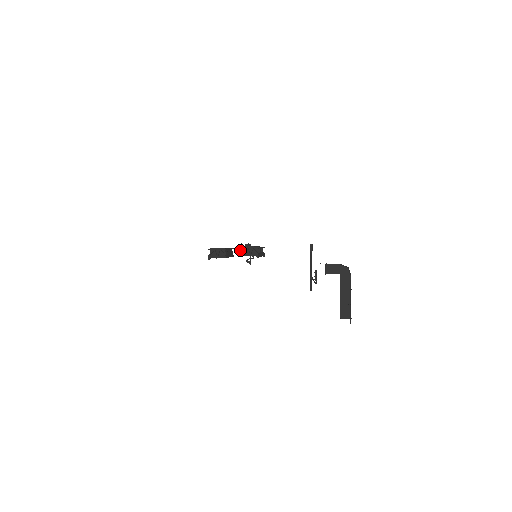
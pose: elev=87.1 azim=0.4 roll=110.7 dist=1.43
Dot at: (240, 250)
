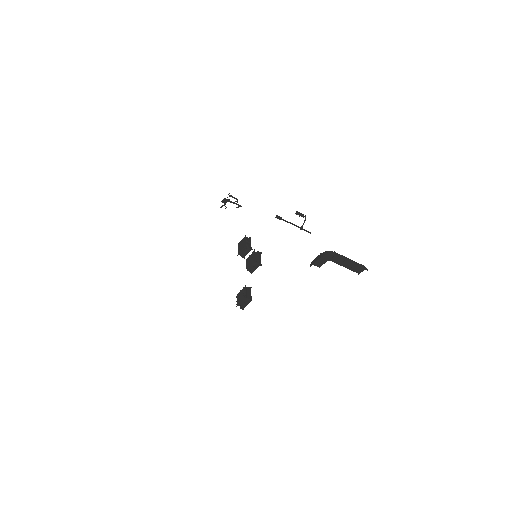
Dot at: (240, 255)
